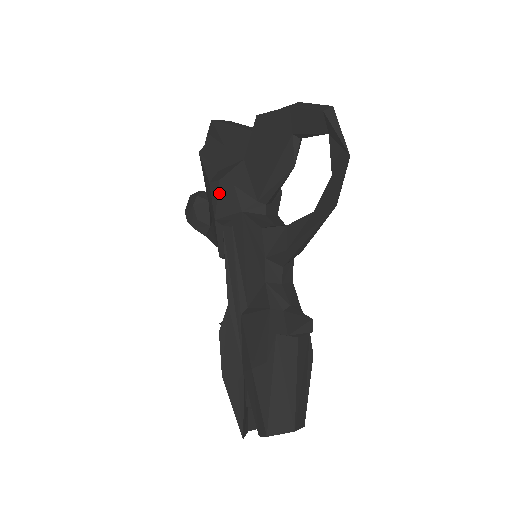
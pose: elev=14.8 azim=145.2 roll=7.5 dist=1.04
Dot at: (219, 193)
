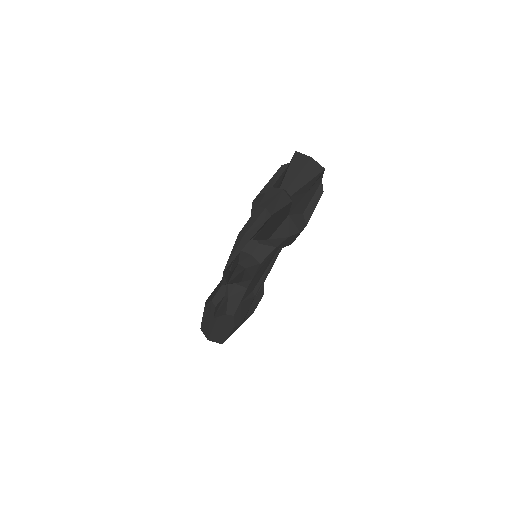
Dot at: occluded
